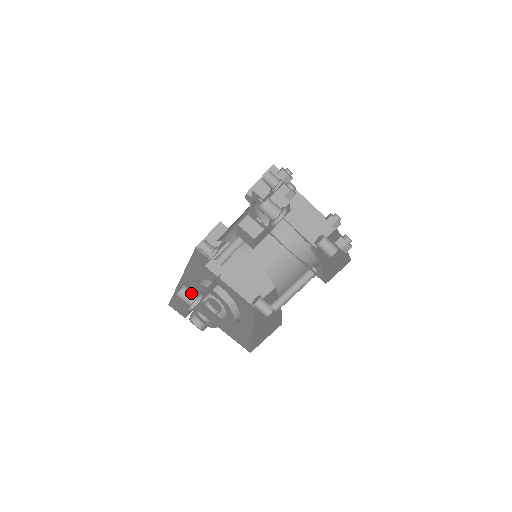
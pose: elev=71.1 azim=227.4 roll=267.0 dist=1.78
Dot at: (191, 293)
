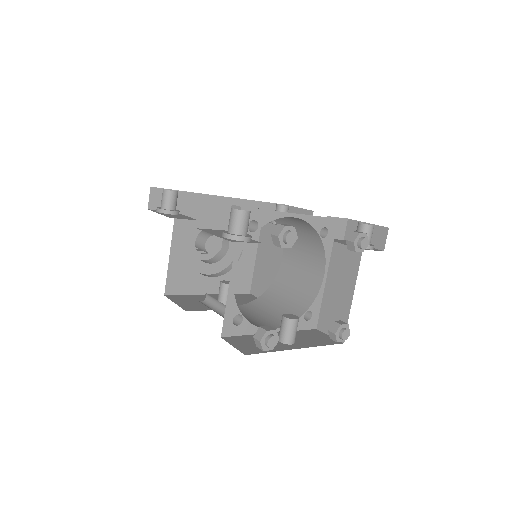
Dot at: (168, 201)
